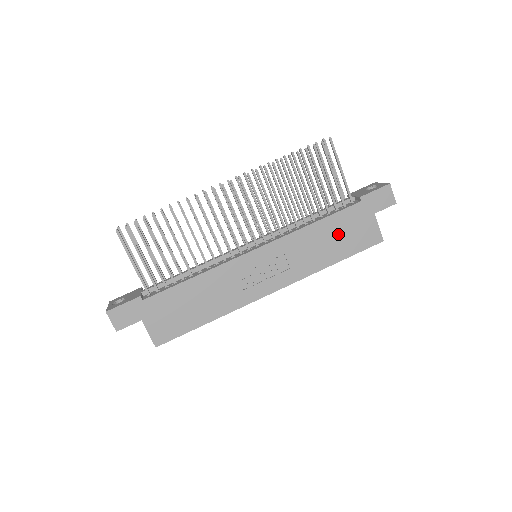
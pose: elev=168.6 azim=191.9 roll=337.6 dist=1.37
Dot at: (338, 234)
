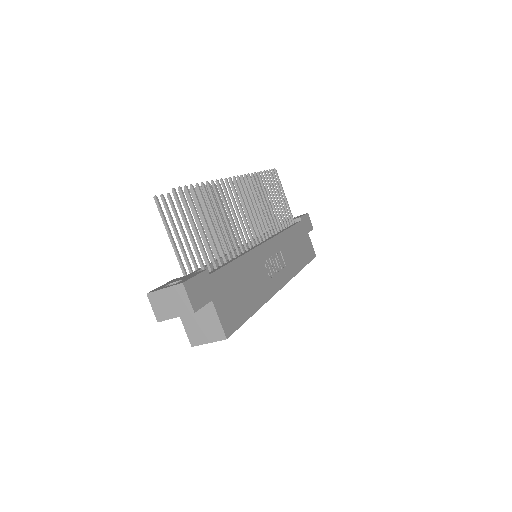
Dot at: (299, 243)
